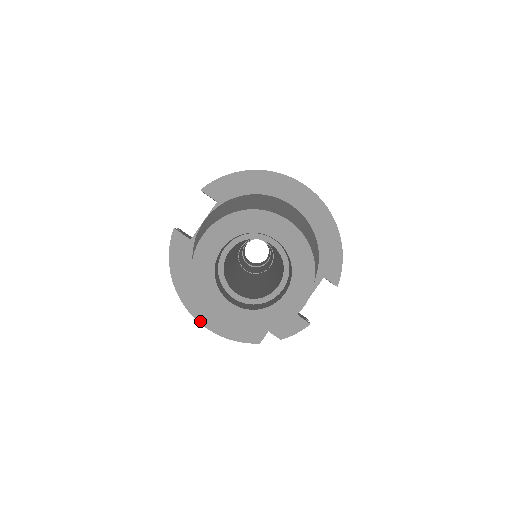
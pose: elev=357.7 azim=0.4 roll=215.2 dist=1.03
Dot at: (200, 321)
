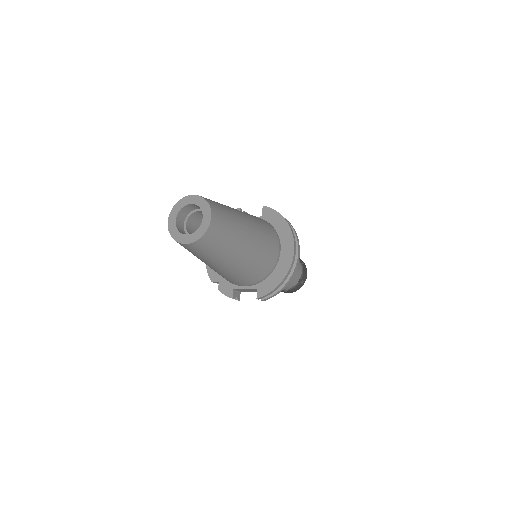
Dot at: occluded
